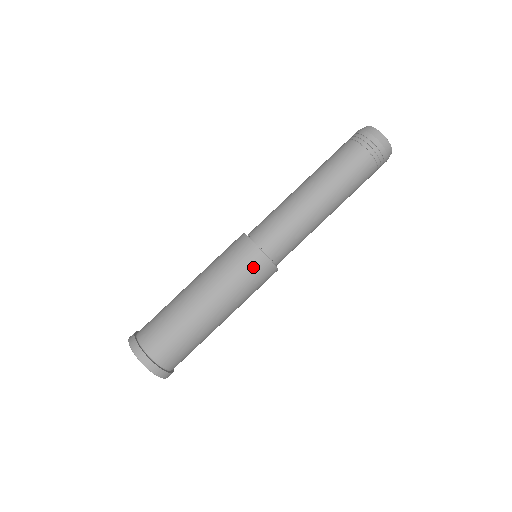
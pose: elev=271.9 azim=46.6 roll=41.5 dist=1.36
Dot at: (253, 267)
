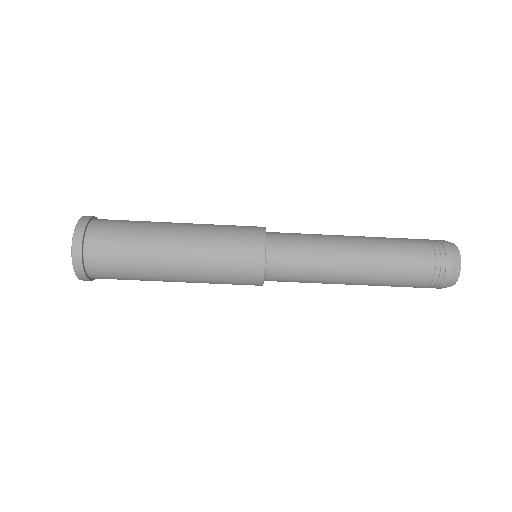
Dot at: occluded
